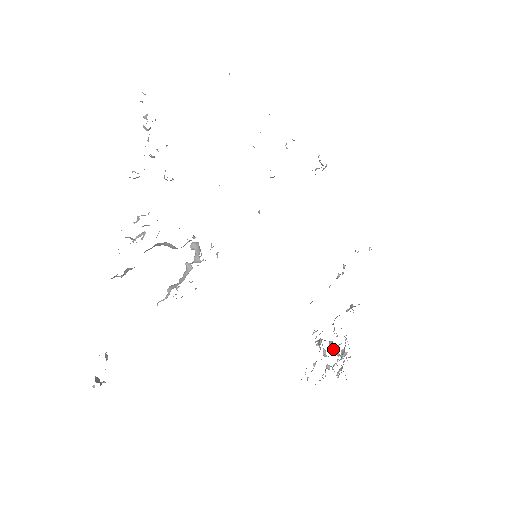
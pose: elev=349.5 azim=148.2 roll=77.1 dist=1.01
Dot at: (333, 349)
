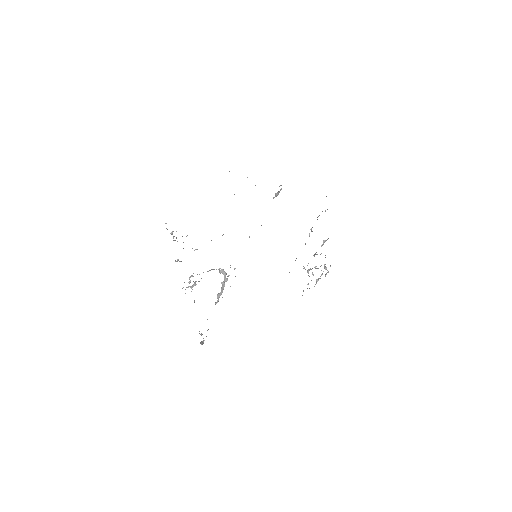
Dot at: occluded
